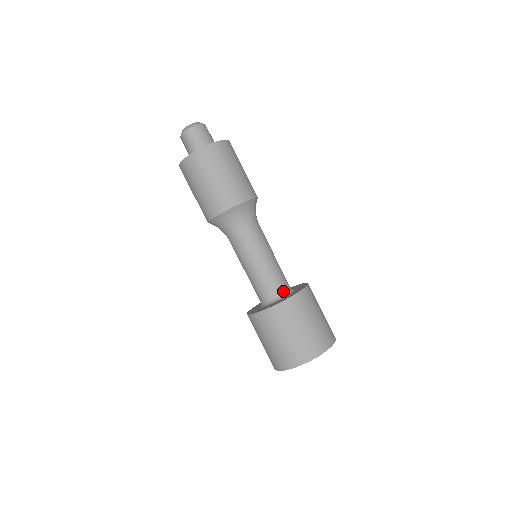
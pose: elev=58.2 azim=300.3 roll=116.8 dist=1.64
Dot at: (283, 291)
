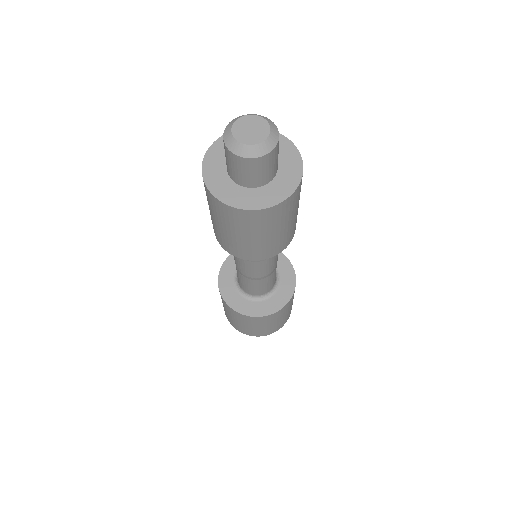
Dot at: (270, 289)
